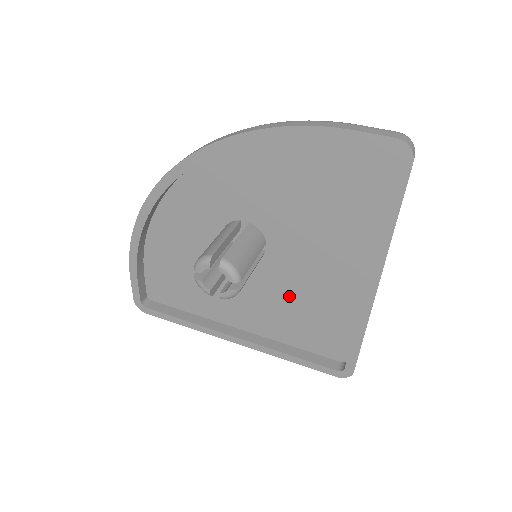
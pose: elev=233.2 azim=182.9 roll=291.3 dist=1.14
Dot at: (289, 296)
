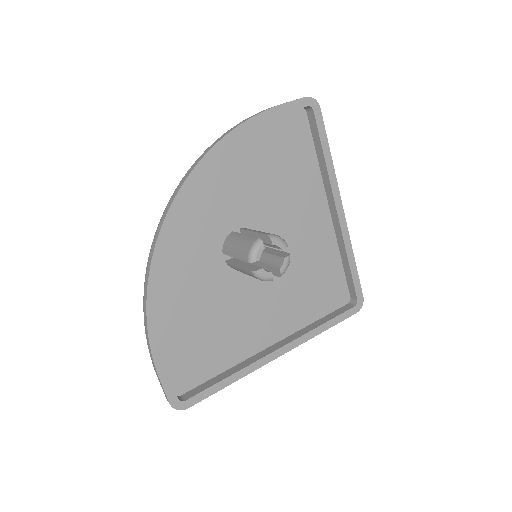
Dot at: (292, 274)
